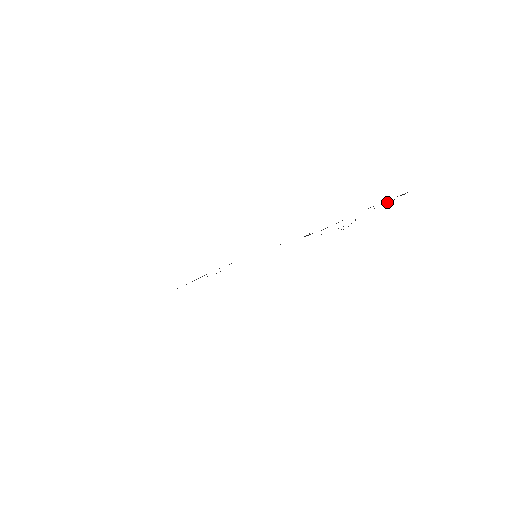
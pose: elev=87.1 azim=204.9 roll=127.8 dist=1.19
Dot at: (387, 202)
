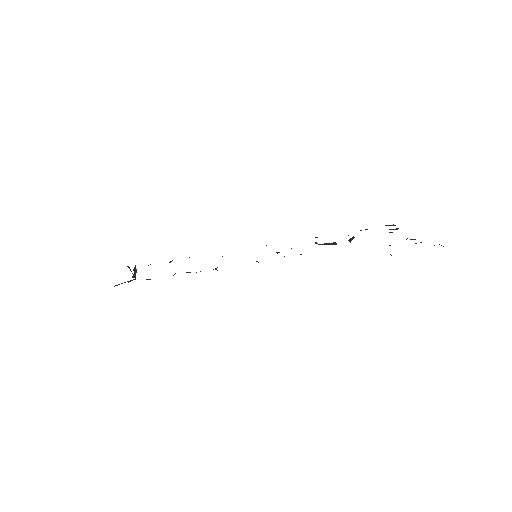
Dot at: (394, 229)
